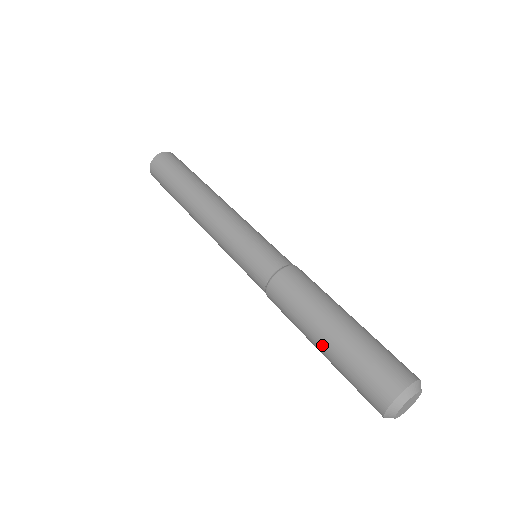
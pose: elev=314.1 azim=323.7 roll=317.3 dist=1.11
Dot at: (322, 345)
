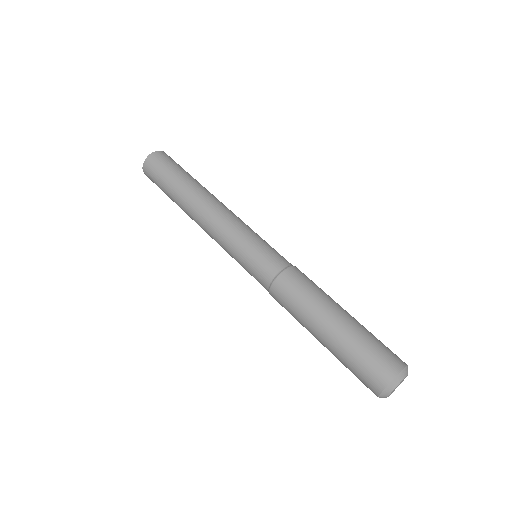
Dot at: (323, 345)
